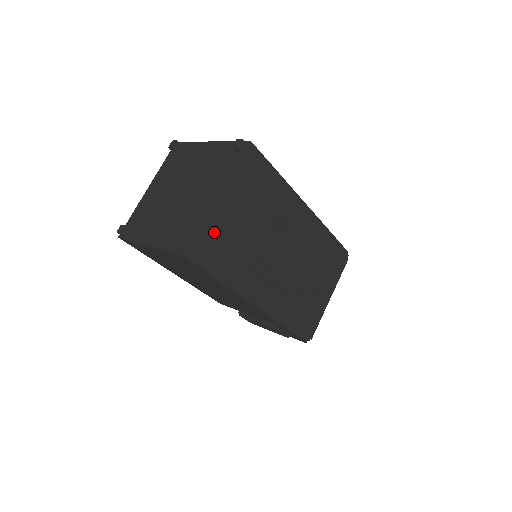
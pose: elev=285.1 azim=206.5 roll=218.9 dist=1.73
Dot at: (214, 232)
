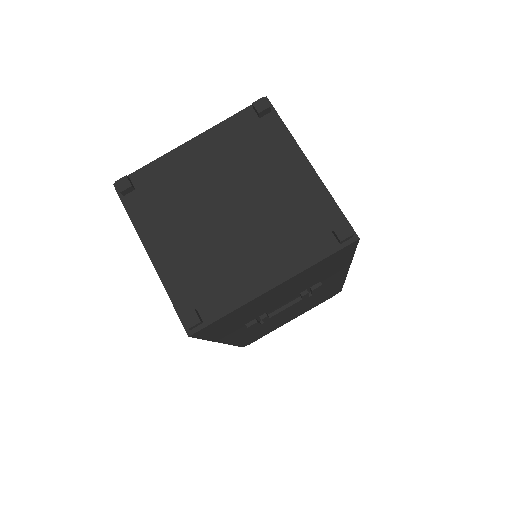
Dot at: (239, 312)
